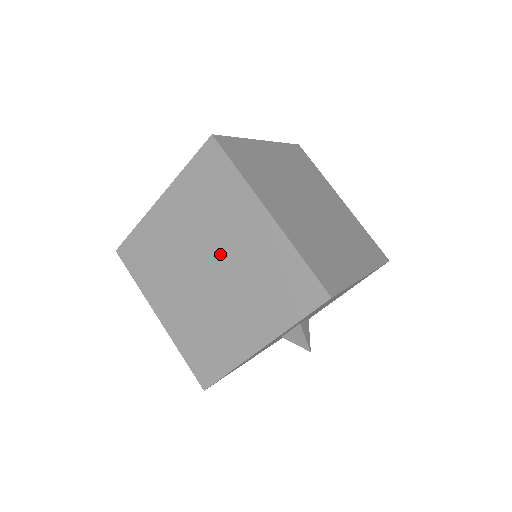
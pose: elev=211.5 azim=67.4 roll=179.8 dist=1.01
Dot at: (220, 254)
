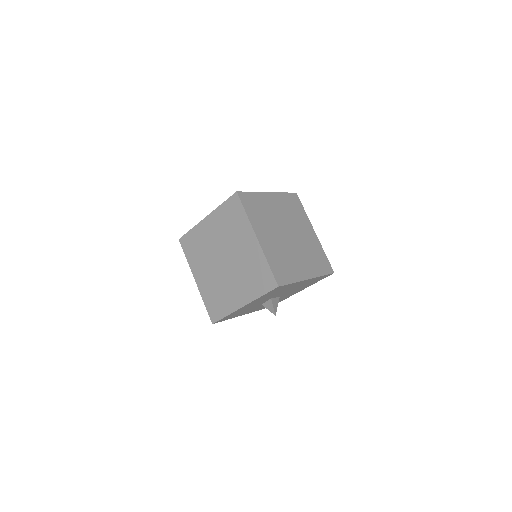
Dot at: (231, 253)
